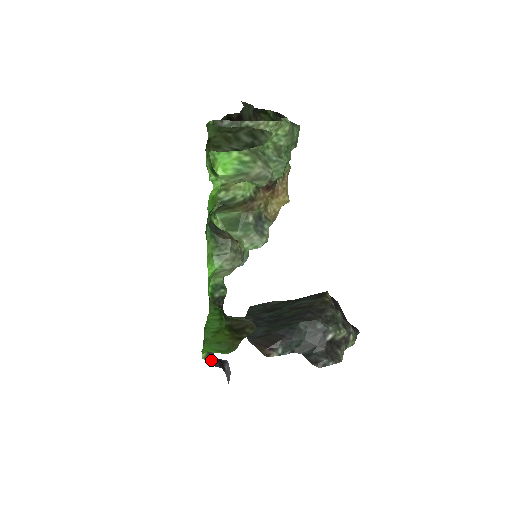
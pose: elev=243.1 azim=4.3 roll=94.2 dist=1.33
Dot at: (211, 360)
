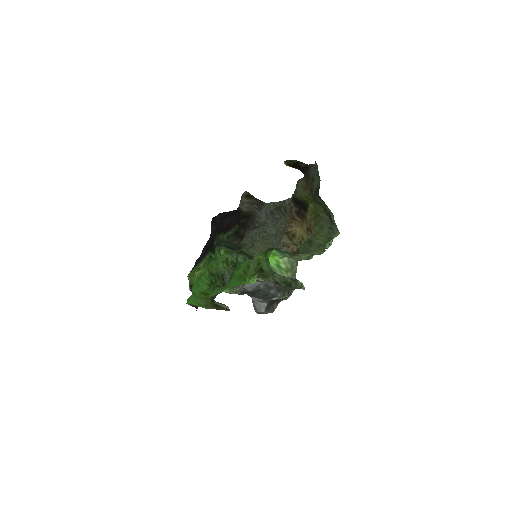
Dot at: (191, 304)
